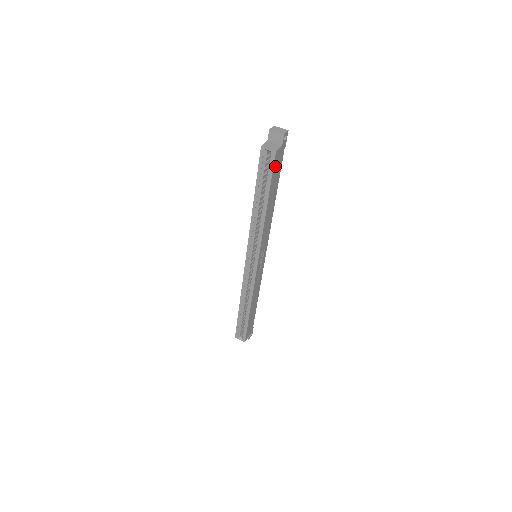
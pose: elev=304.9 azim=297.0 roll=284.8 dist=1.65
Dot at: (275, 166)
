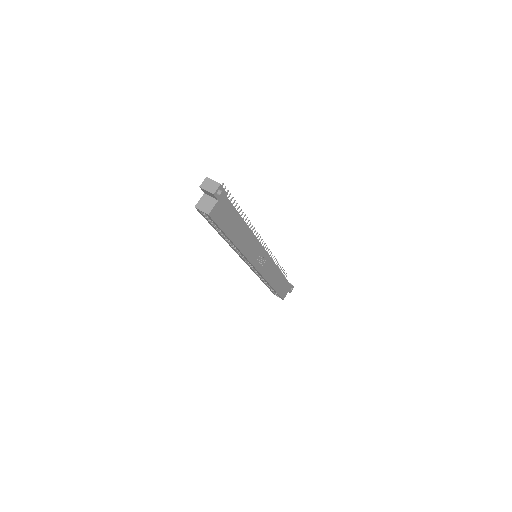
Dot at: (219, 218)
